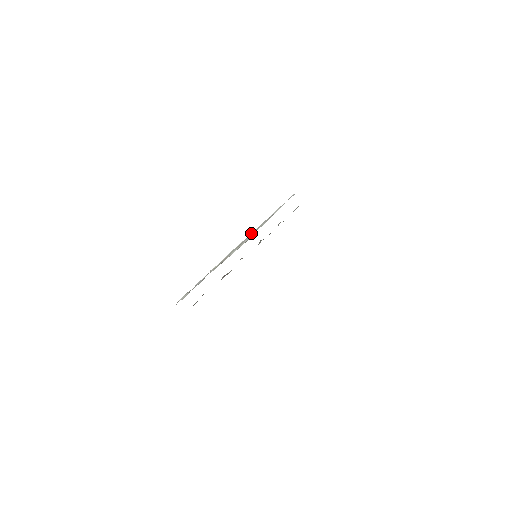
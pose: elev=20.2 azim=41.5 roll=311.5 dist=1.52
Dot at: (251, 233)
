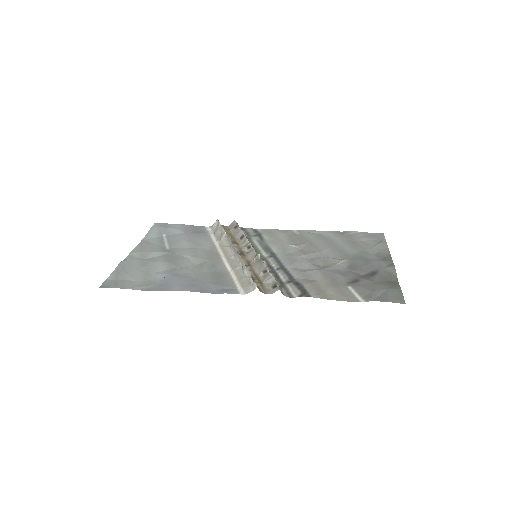
Dot at: occluded
